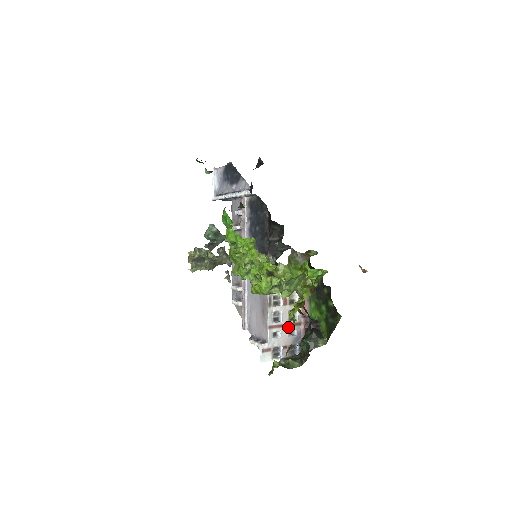
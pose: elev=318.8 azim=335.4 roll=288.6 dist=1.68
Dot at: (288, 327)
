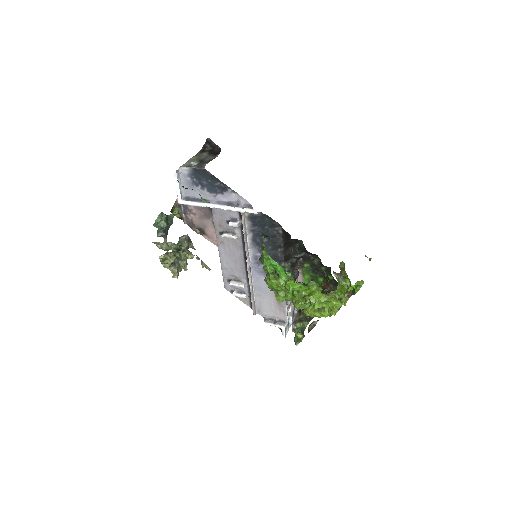
Dot at: occluded
